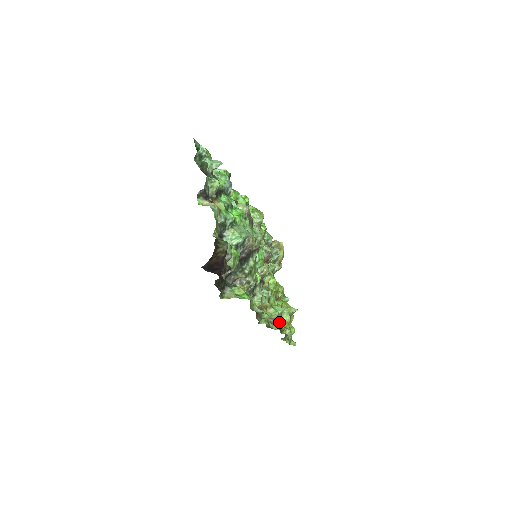
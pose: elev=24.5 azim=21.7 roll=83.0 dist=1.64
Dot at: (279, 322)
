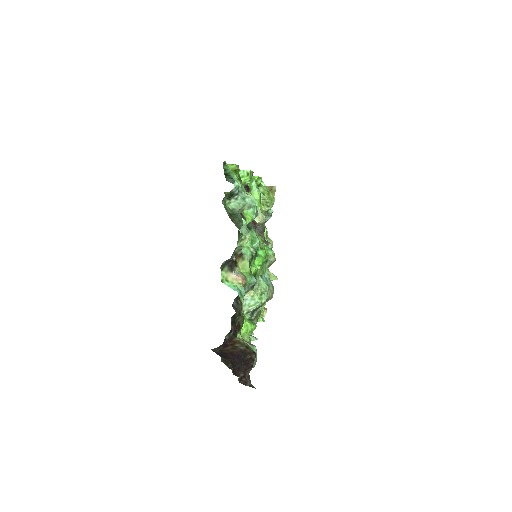
Dot at: occluded
